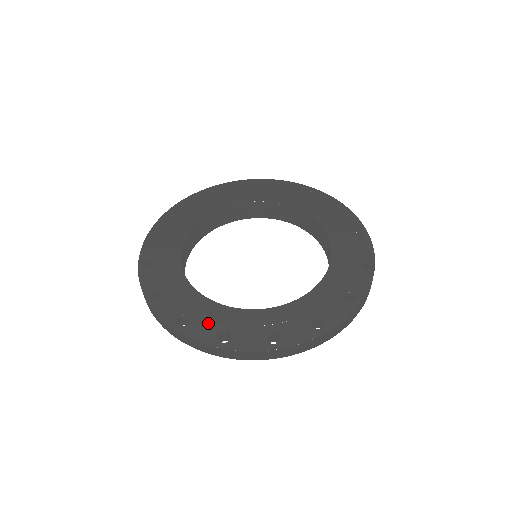
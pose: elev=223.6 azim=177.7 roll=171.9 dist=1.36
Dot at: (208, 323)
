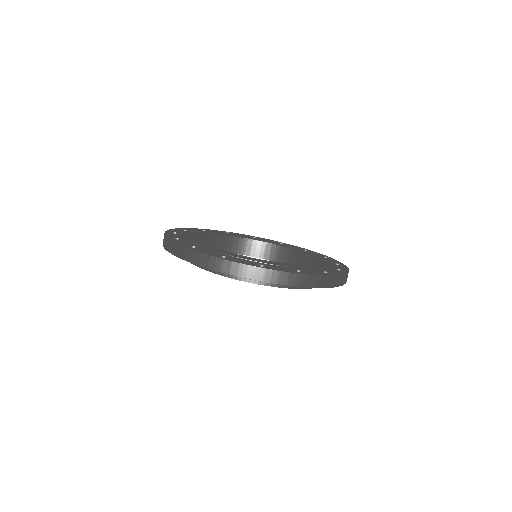
Dot at: (181, 236)
